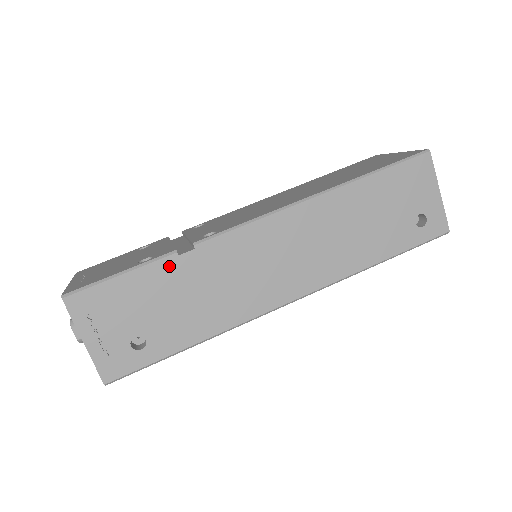
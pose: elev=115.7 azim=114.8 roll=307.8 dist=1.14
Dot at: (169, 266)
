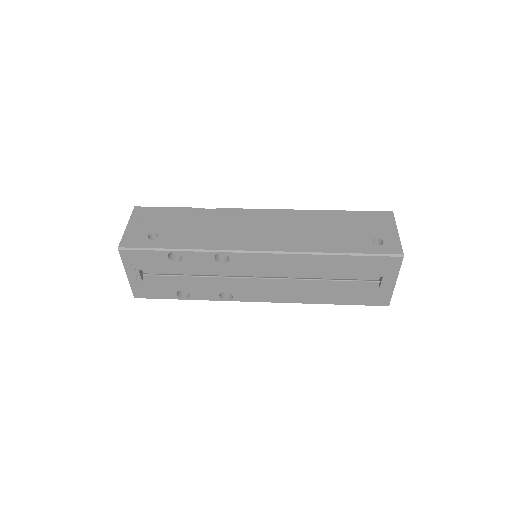
Dot at: (196, 212)
